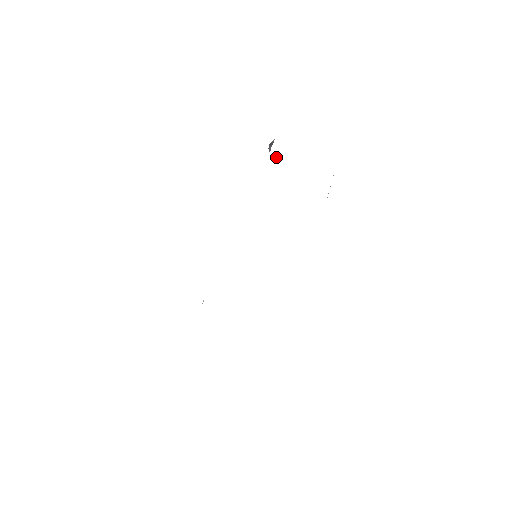
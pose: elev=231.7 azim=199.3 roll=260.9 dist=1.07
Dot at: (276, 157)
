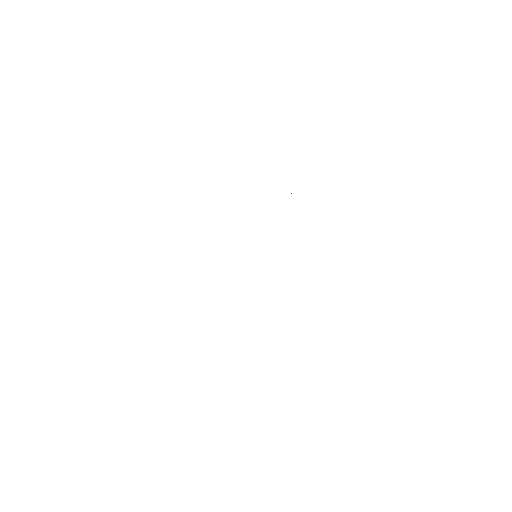
Dot at: occluded
